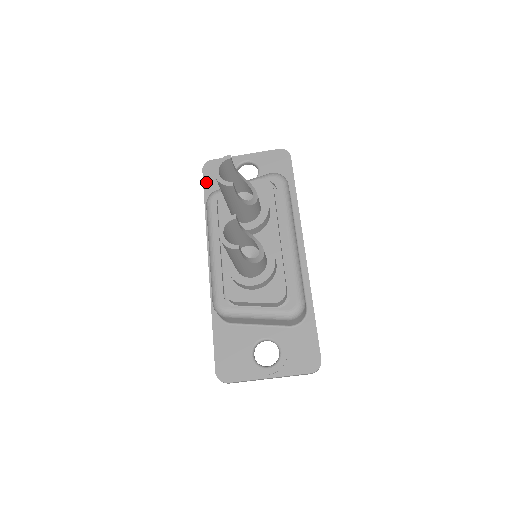
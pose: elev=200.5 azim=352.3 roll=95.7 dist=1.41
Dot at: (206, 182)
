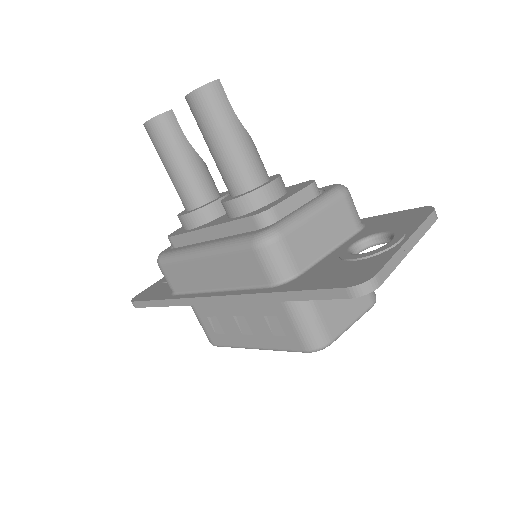
Dot at: (145, 299)
